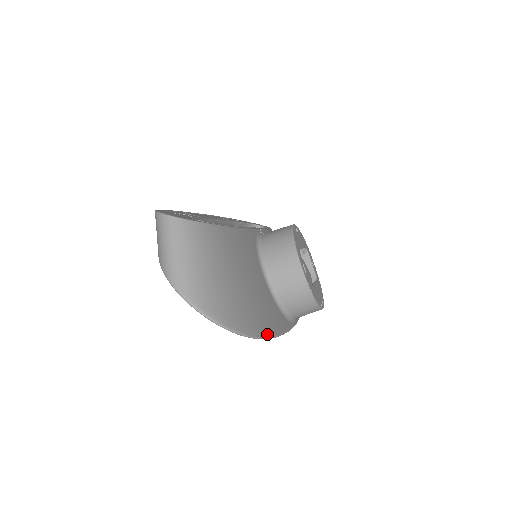
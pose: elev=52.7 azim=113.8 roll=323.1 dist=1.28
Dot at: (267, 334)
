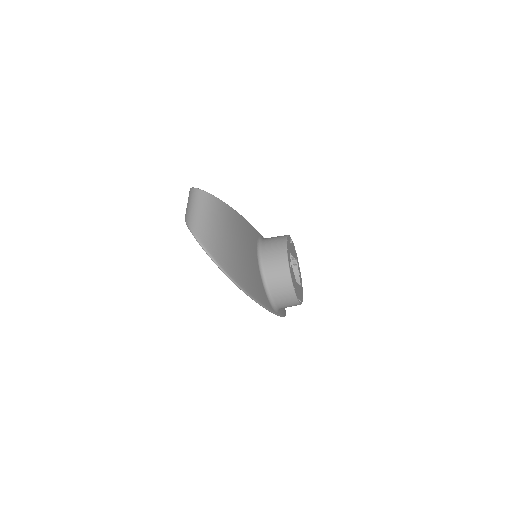
Dot at: (251, 293)
